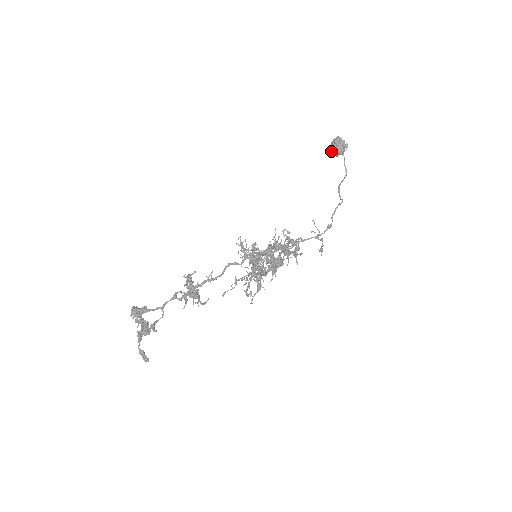
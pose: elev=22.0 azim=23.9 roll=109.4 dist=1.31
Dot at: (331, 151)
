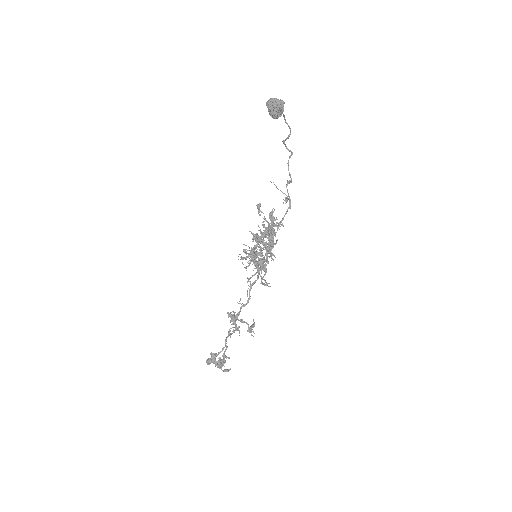
Dot at: occluded
